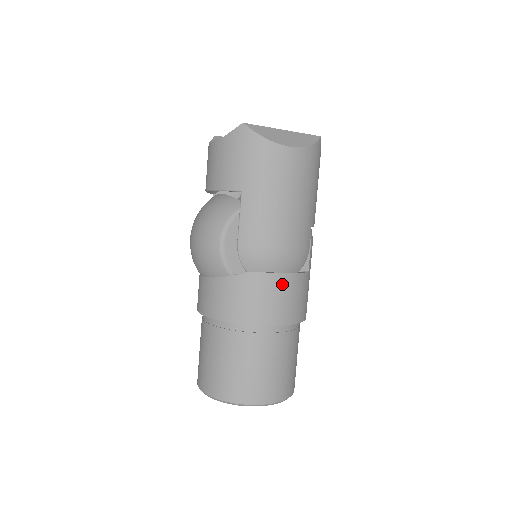
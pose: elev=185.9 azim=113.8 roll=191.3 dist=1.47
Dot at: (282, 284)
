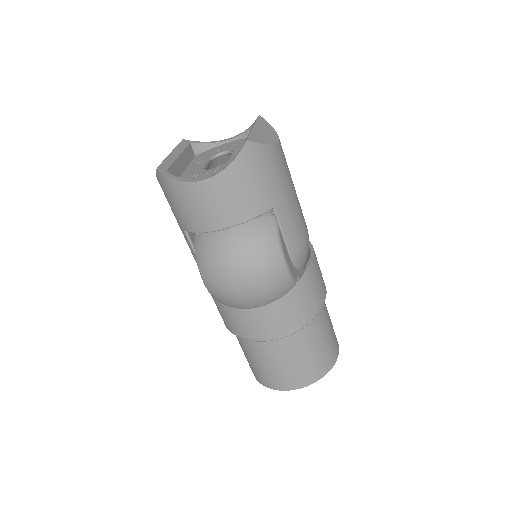
Dot at: (316, 259)
